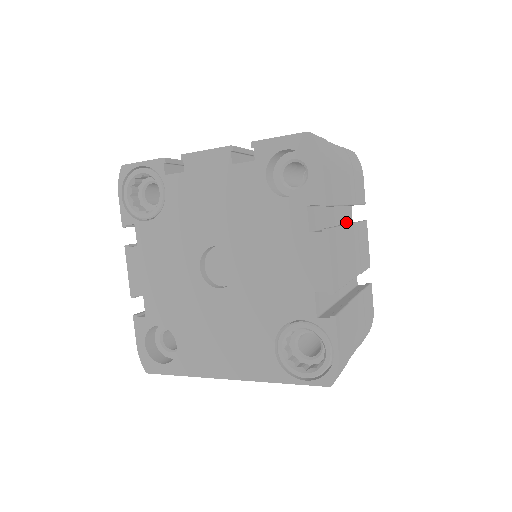
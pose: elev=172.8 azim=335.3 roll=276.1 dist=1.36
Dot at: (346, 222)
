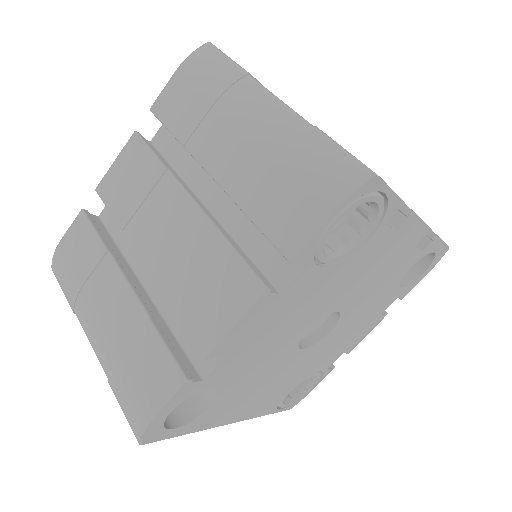
Dot at: occluded
